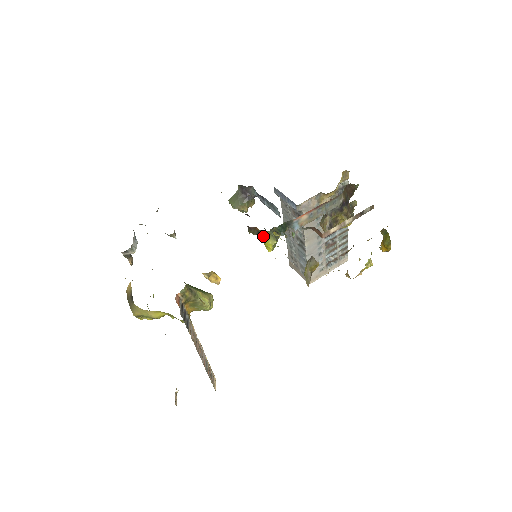
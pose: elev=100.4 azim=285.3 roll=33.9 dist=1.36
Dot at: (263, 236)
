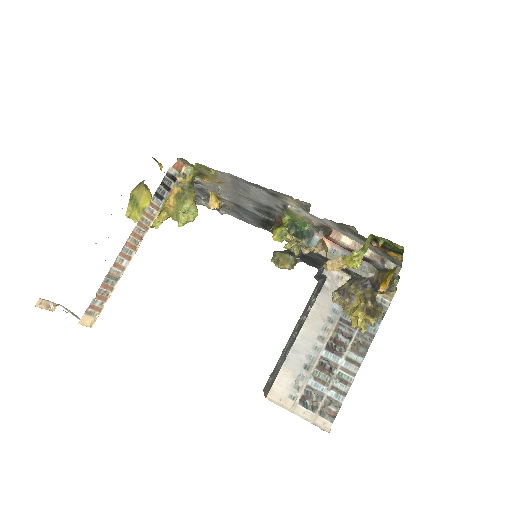
Dot at: occluded
